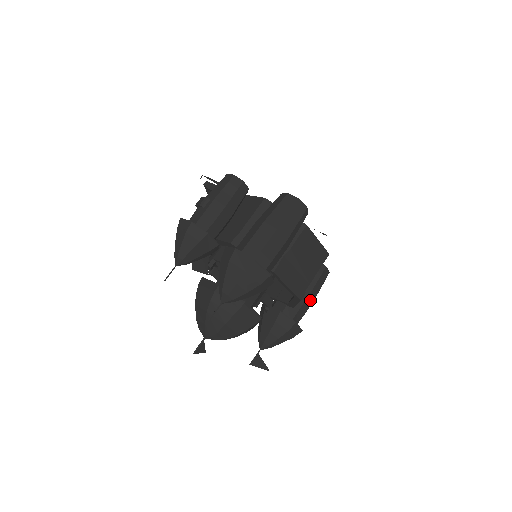
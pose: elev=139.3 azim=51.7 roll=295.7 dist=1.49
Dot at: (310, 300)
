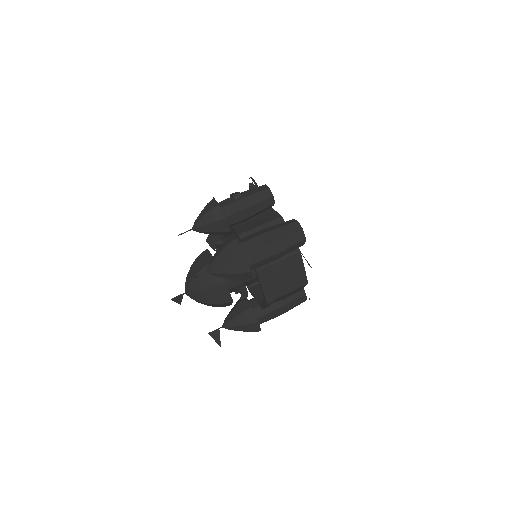
Dot at: (280, 312)
